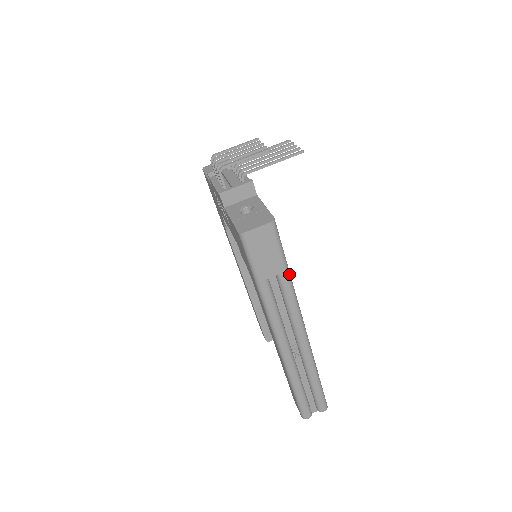
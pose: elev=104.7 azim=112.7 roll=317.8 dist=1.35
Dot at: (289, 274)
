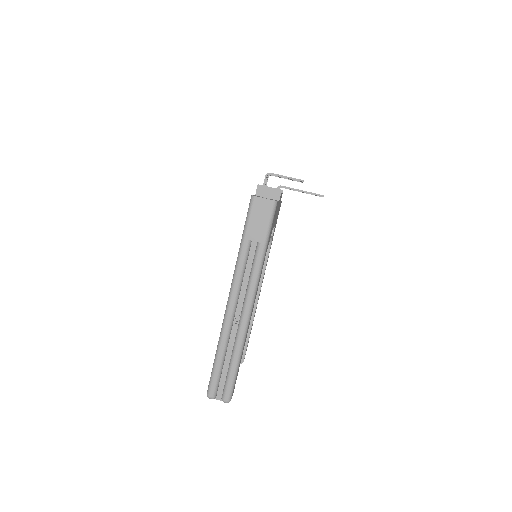
Dot at: (265, 248)
